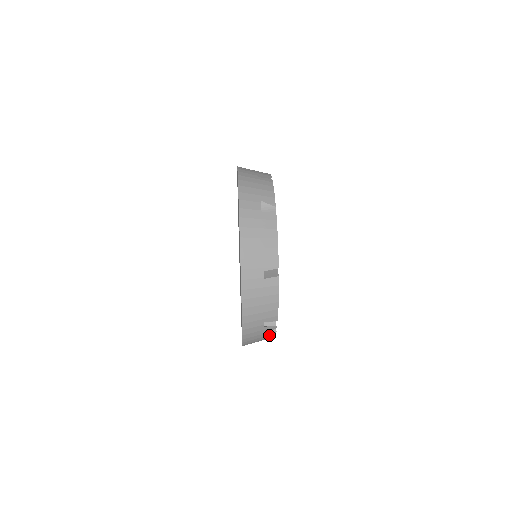
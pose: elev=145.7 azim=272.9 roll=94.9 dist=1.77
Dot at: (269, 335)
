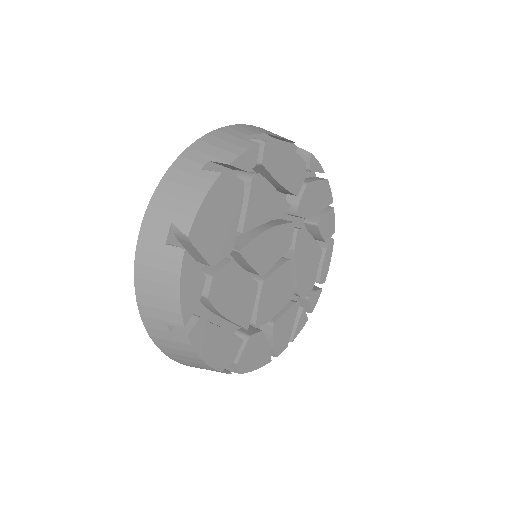
Dot at: occluded
